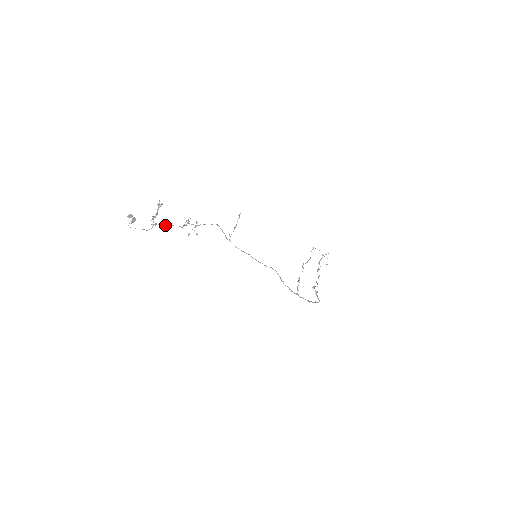
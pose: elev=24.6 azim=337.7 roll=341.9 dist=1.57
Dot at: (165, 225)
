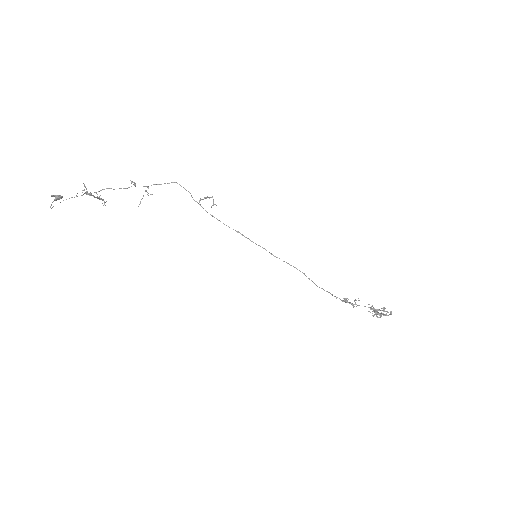
Dot at: (101, 190)
